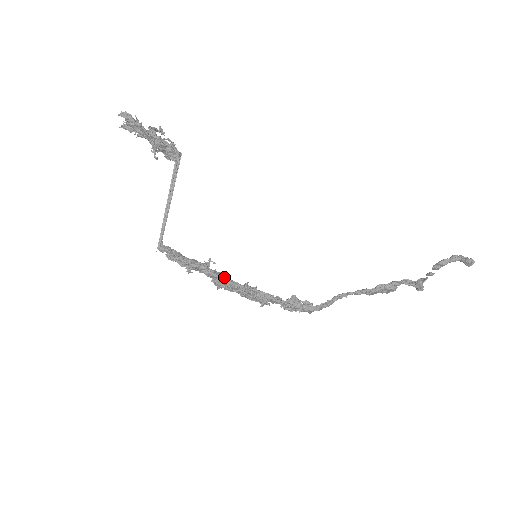
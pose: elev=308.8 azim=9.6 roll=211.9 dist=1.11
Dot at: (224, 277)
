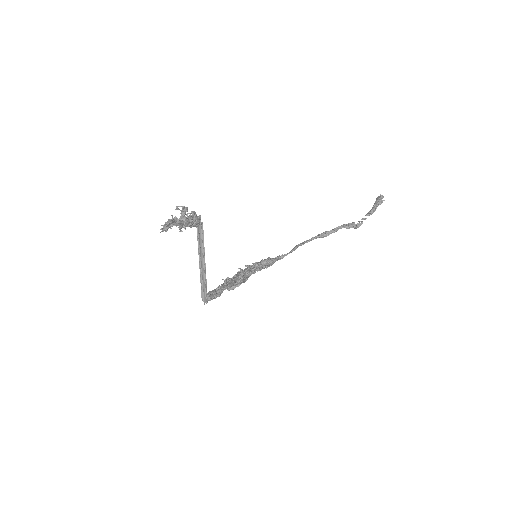
Dot at: (234, 281)
